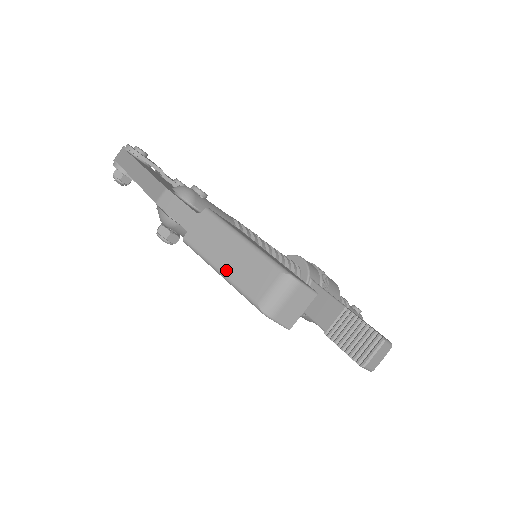
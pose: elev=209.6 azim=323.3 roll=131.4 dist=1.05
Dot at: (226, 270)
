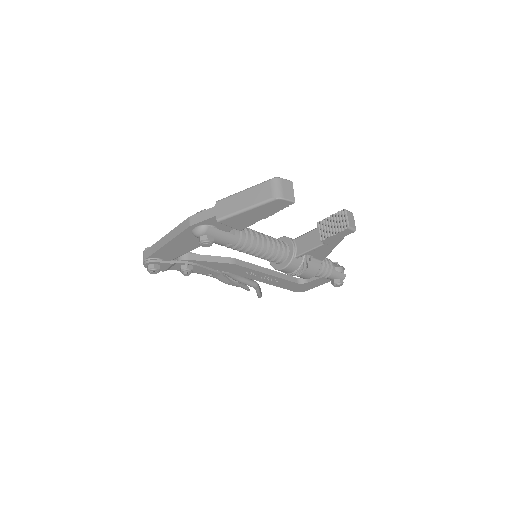
Dot at: (247, 205)
